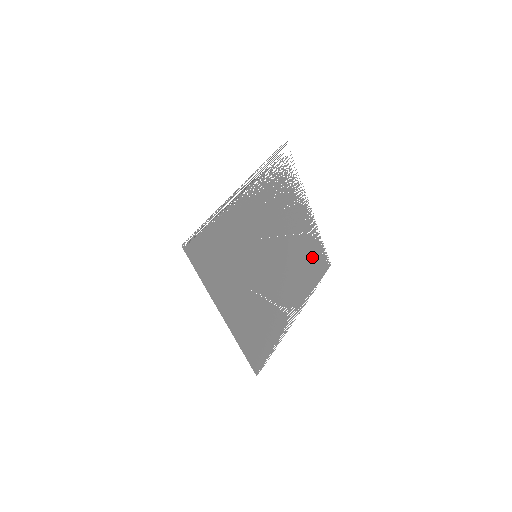
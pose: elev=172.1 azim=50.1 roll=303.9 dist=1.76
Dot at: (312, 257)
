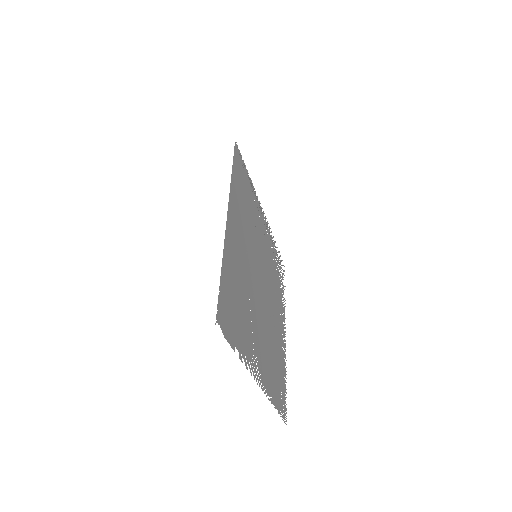
Dot at: (278, 371)
